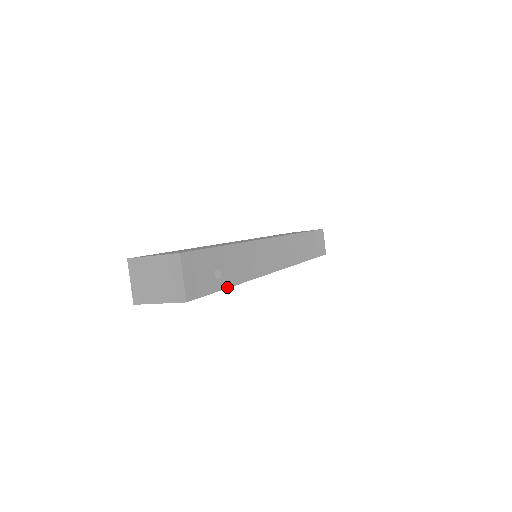
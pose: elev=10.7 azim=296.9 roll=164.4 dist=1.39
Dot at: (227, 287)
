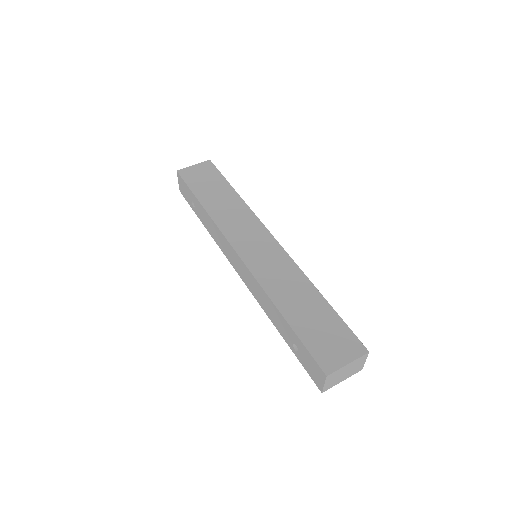
Dot at: occluded
